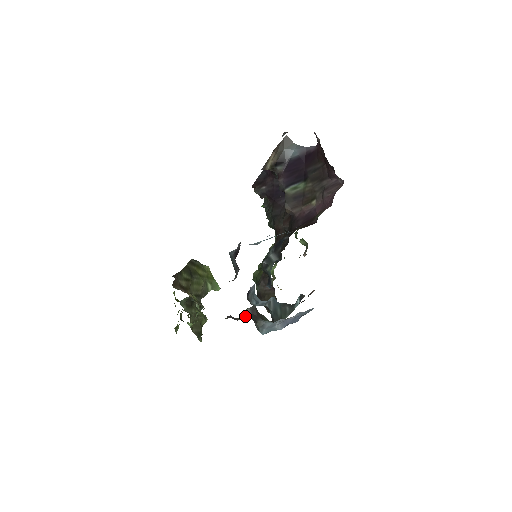
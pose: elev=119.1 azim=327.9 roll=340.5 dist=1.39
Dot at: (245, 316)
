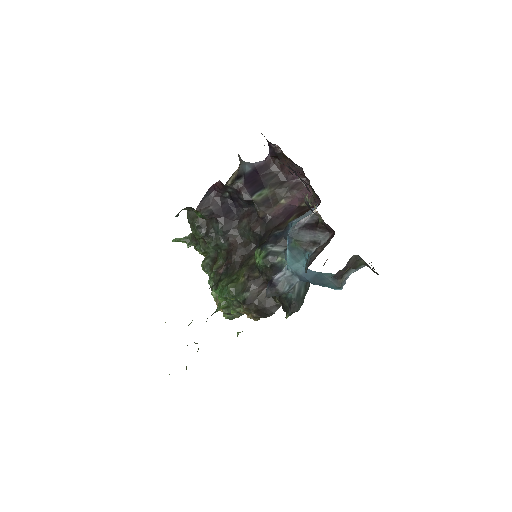
Dot at: (344, 269)
